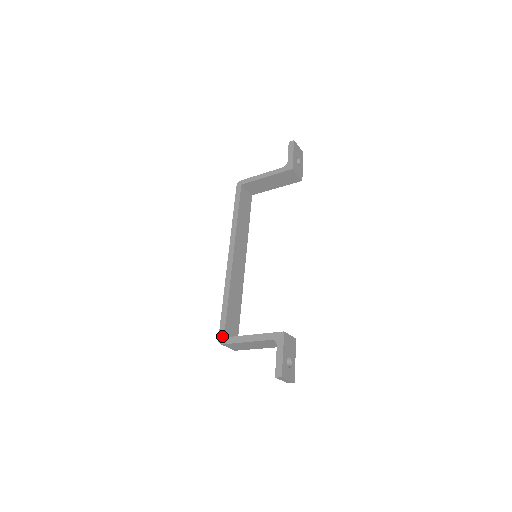
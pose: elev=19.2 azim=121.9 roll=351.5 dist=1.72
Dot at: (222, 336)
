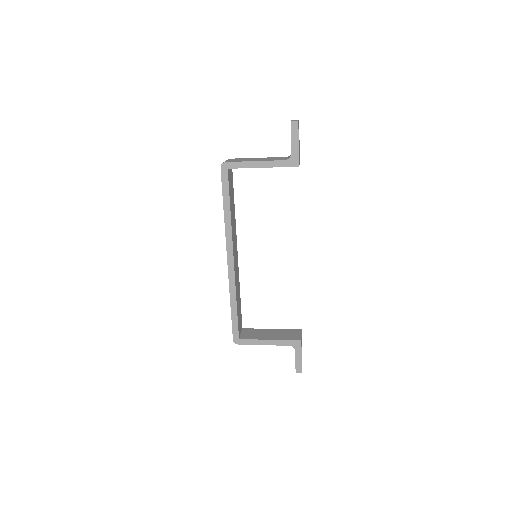
Dot at: (237, 338)
